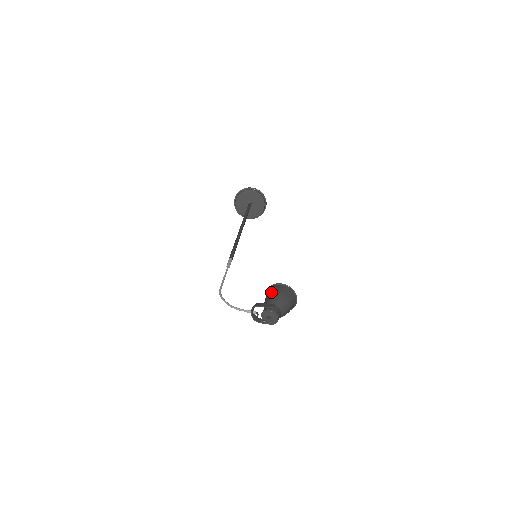
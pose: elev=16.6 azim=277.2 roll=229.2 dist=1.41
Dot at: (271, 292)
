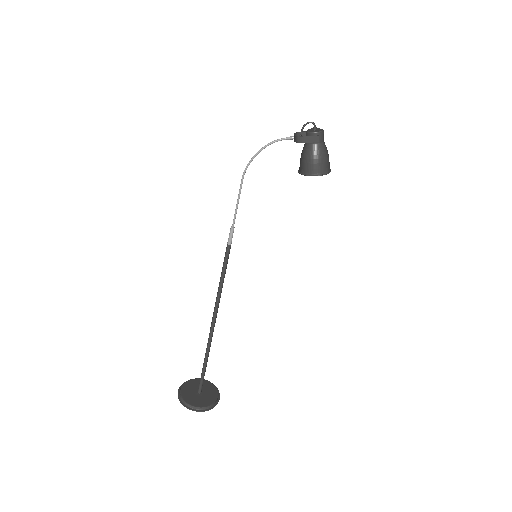
Dot at: occluded
